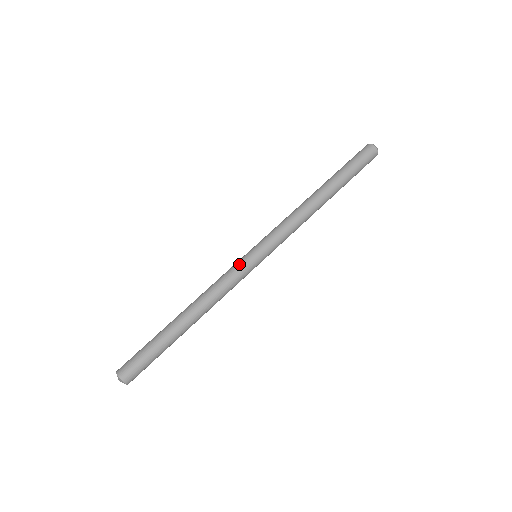
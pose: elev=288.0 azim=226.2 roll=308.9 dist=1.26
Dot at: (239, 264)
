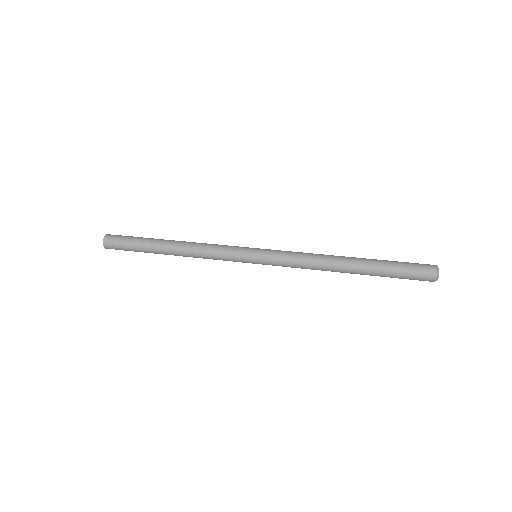
Dot at: (237, 250)
